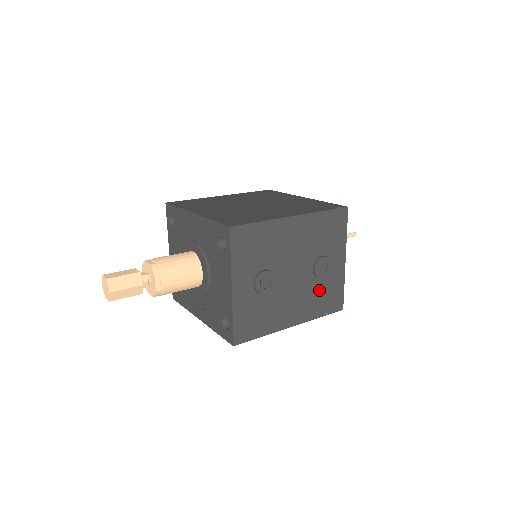
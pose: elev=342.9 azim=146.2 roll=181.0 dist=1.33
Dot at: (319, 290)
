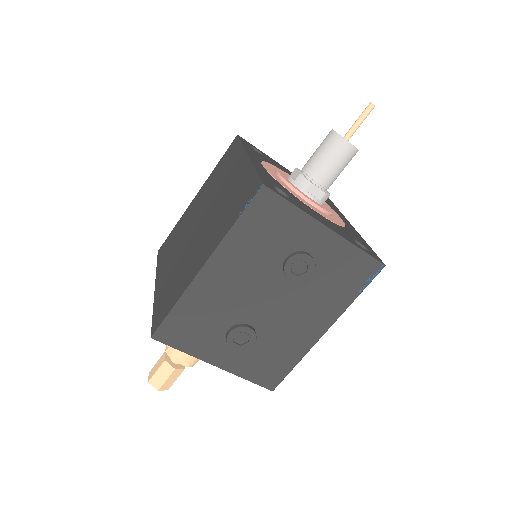
Dot at: (323, 283)
